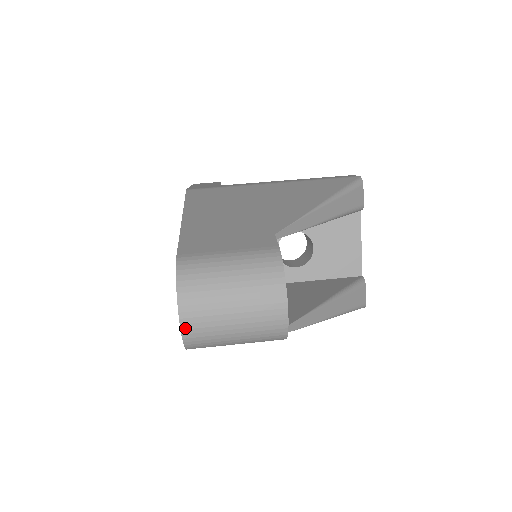
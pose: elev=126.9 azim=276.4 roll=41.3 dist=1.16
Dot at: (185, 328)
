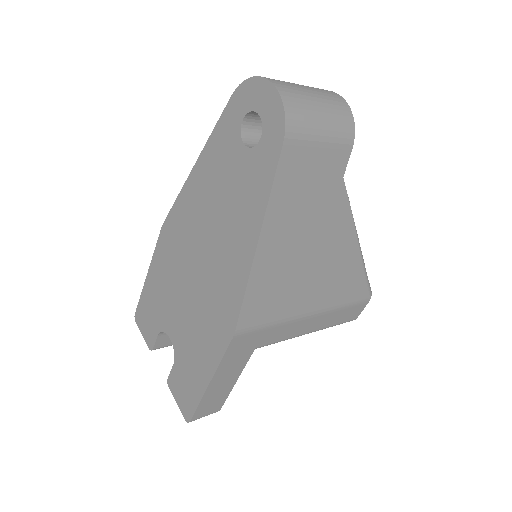
Dot at: (280, 90)
